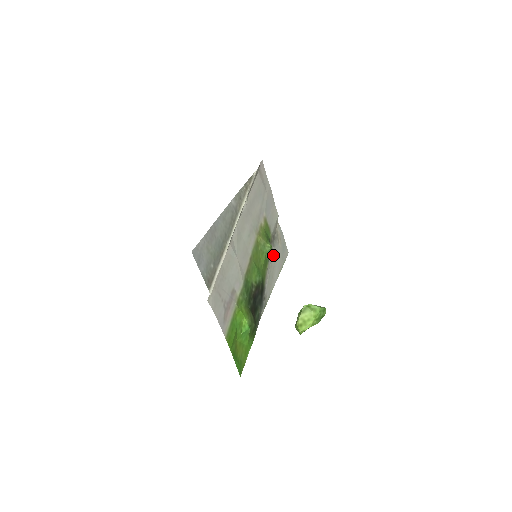
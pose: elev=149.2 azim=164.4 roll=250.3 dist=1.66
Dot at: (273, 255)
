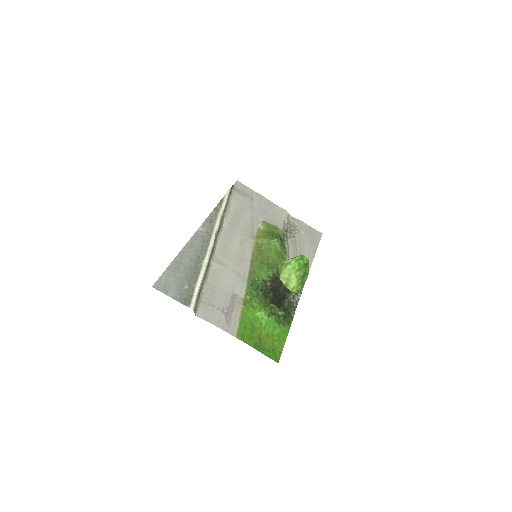
Dot at: (296, 245)
